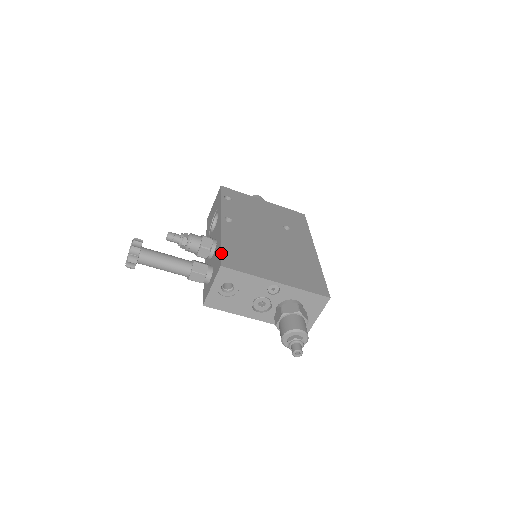
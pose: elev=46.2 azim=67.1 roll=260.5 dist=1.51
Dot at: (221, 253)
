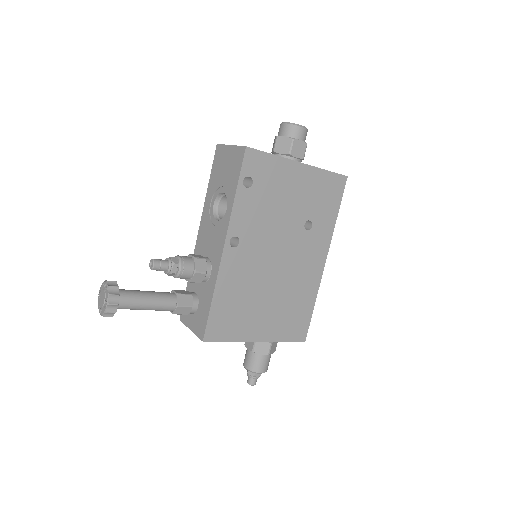
Dot at: (208, 319)
